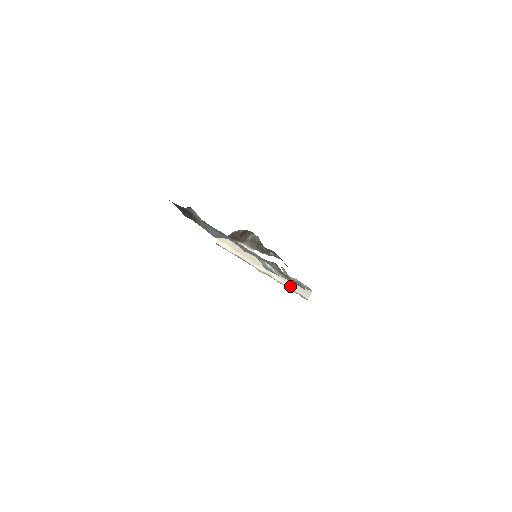
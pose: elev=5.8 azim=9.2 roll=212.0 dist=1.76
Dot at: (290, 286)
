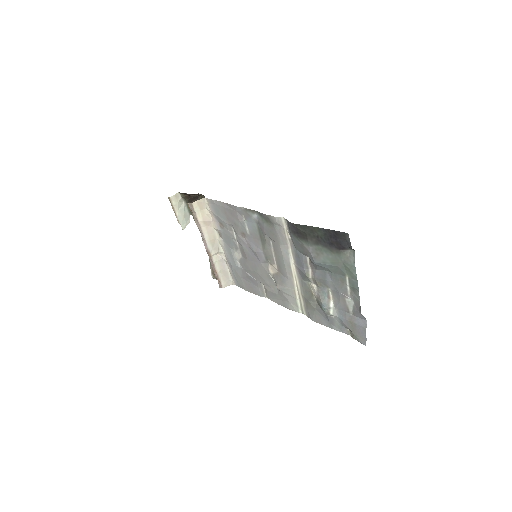
Dot at: (219, 272)
